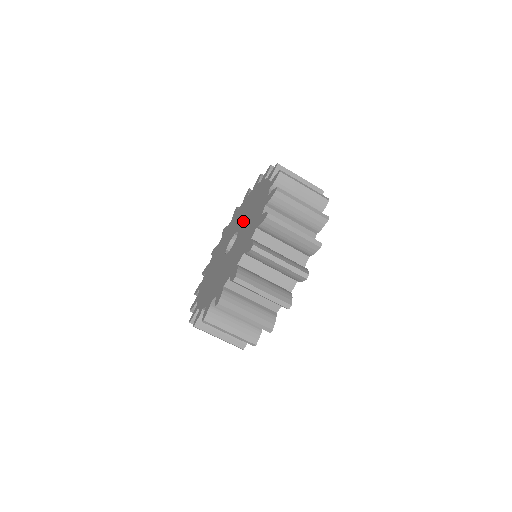
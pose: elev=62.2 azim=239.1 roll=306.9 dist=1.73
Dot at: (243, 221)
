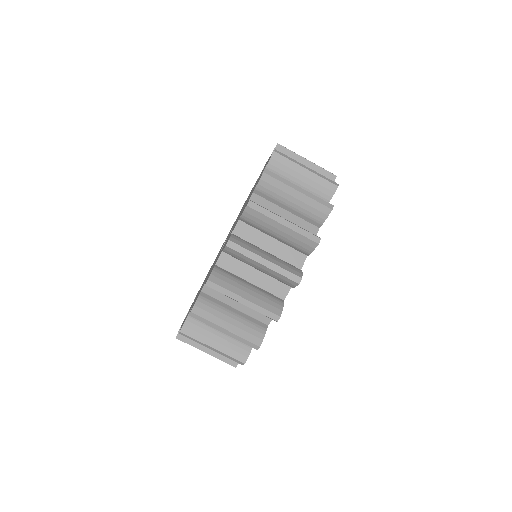
Dot at: occluded
